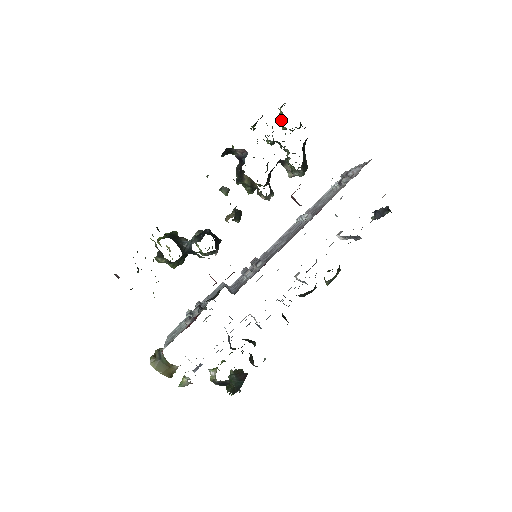
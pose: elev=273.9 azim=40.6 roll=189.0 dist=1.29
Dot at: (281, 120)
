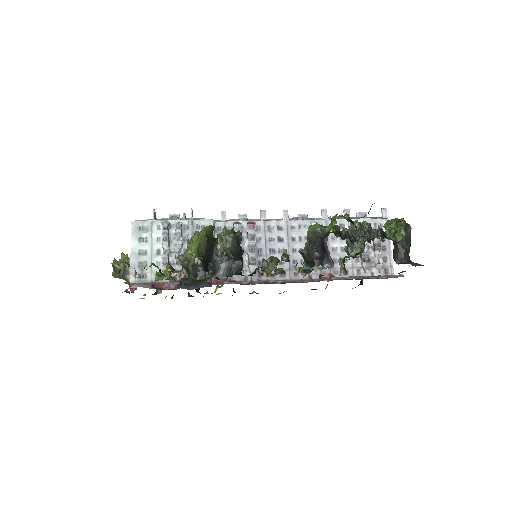
Dot at: (391, 234)
